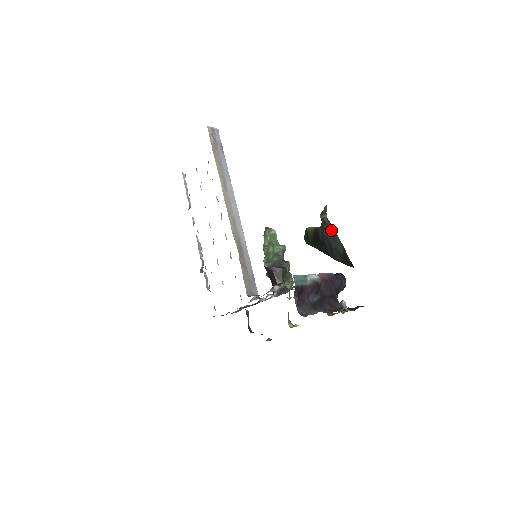
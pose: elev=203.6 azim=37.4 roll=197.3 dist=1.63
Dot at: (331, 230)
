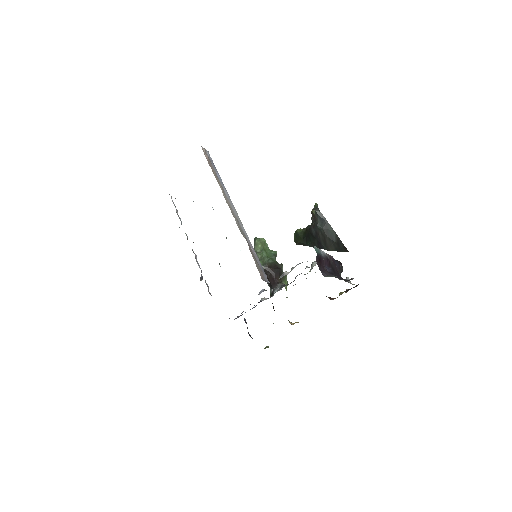
Dot at: (324, 222)
